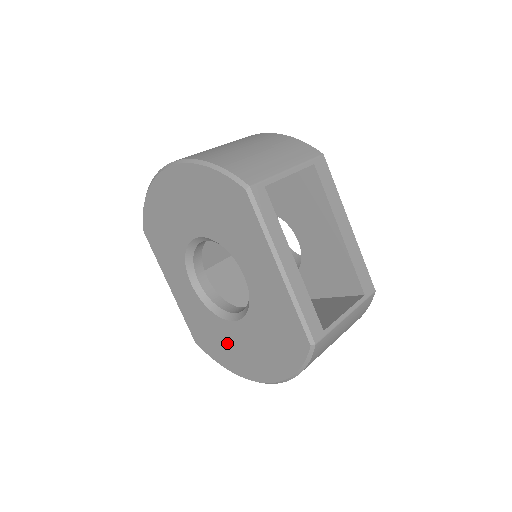
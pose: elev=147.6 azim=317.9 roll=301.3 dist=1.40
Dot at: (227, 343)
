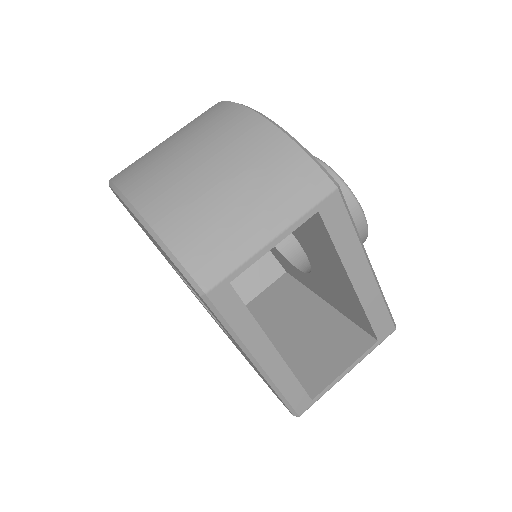
Dot at: (226, 334)
